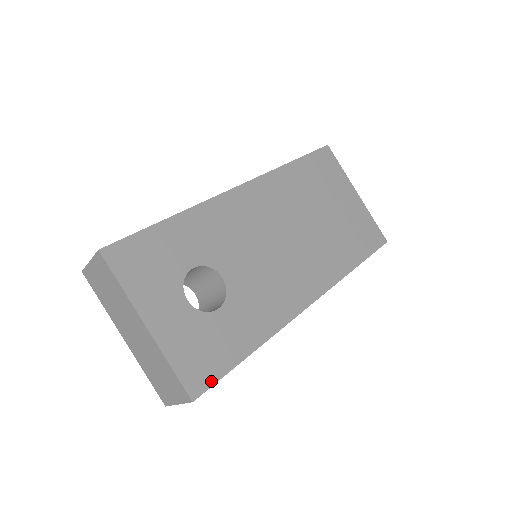
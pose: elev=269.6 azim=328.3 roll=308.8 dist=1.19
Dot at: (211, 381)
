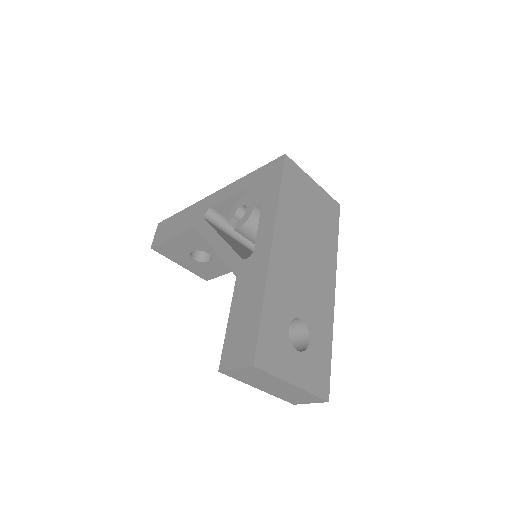
Dot at: (328, 384)
